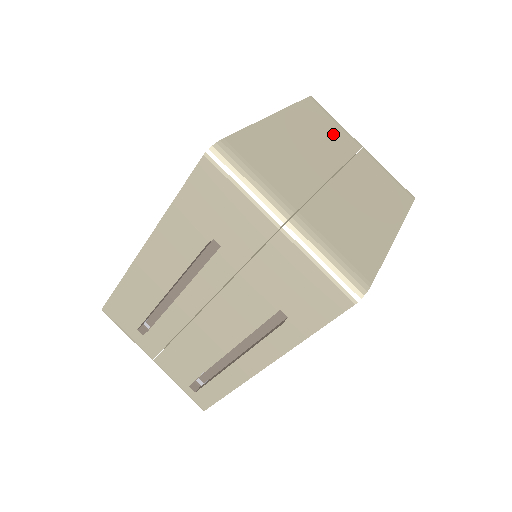
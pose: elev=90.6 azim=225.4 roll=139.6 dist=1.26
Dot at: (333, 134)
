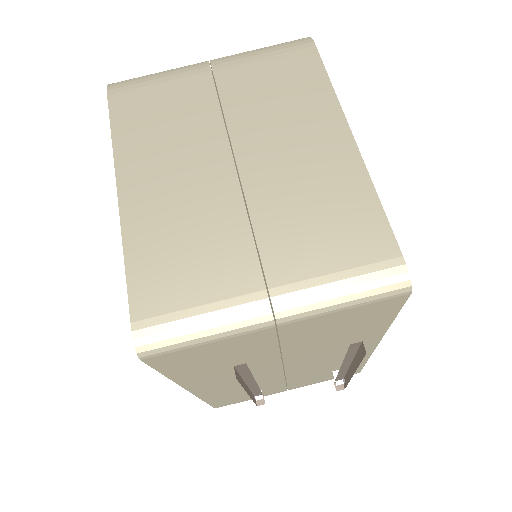
Dot at: (176, 106)
